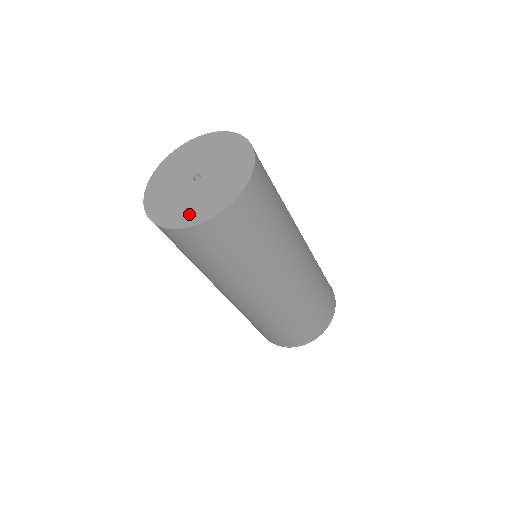
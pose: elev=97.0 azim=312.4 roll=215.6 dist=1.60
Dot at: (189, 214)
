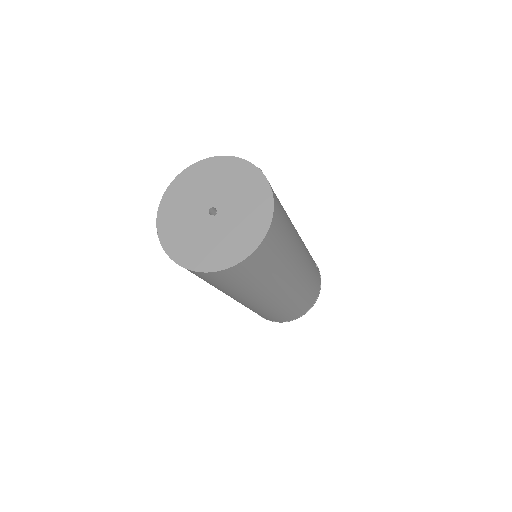
Dot at: (192, 254)
